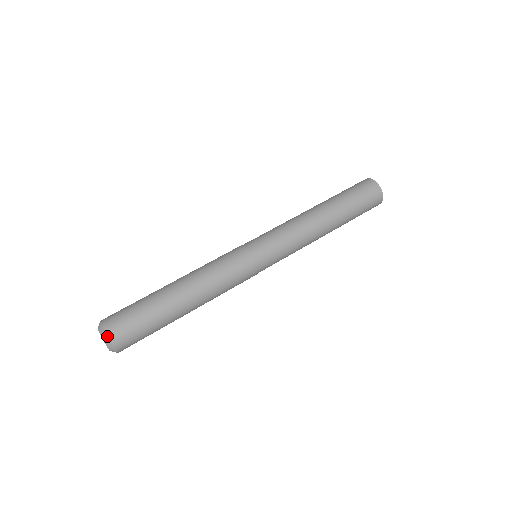
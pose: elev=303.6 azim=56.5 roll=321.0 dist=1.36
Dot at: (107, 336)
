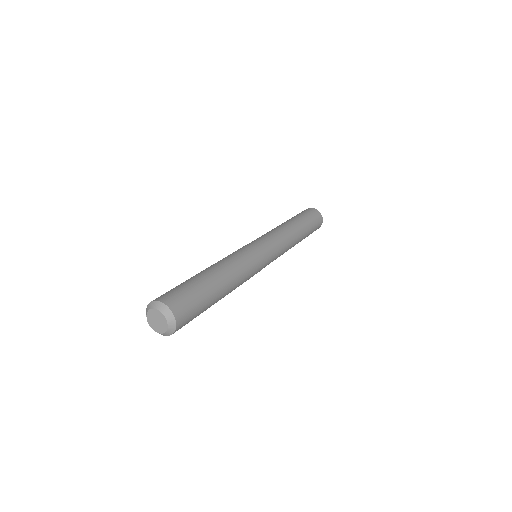
Dot at: (175, 322)
